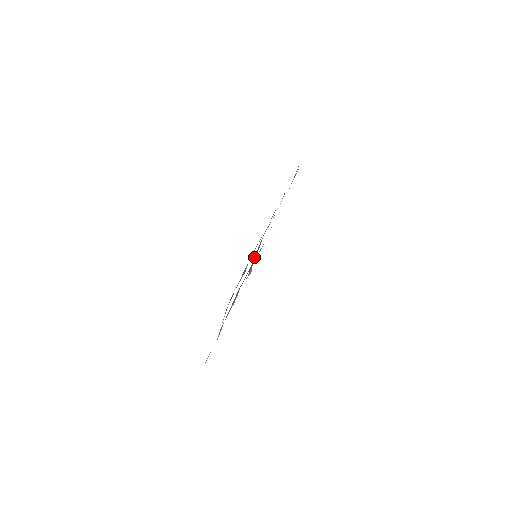
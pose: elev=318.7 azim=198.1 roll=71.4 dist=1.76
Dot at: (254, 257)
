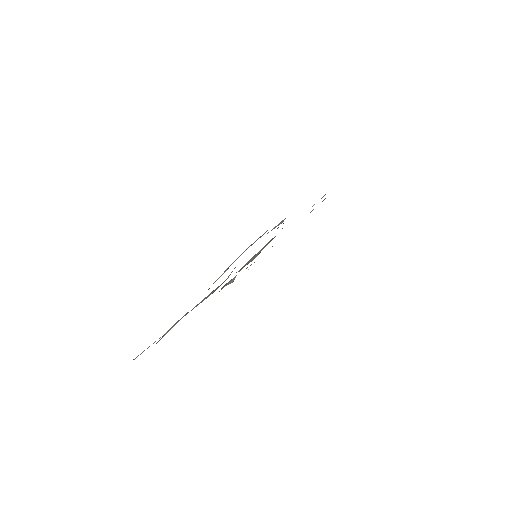
Dot at: (249, 260)
